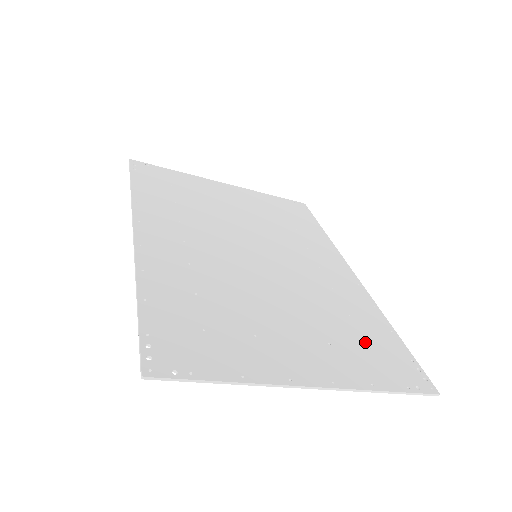
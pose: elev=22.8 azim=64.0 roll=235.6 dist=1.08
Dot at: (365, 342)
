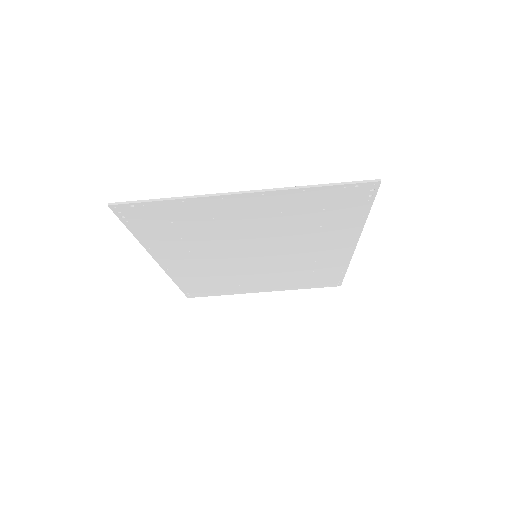
Dot at: (322, 210)
